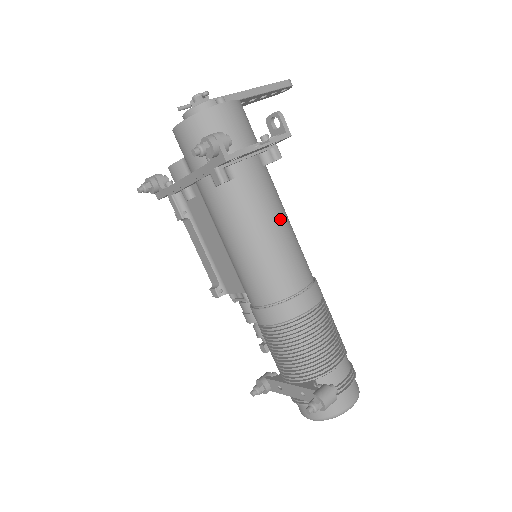
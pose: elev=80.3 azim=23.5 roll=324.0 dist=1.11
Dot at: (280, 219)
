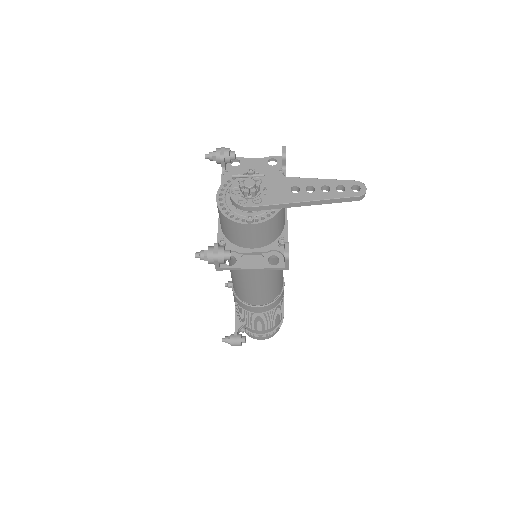
Dot at: (262, 279)
